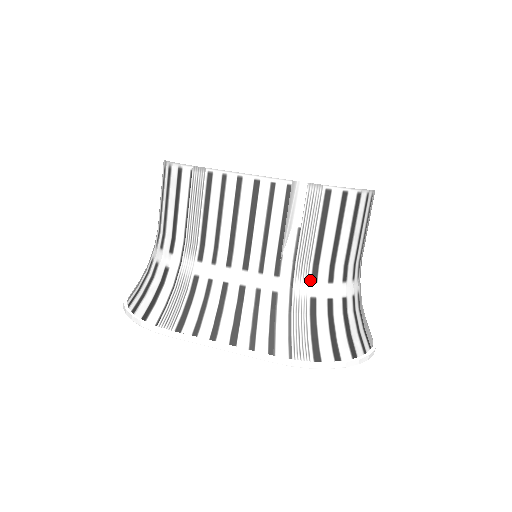
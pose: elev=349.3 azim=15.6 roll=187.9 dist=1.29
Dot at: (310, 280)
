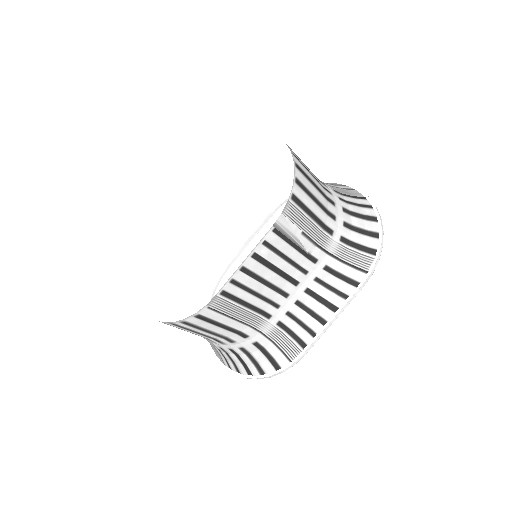
Dot at: (331, 236)
